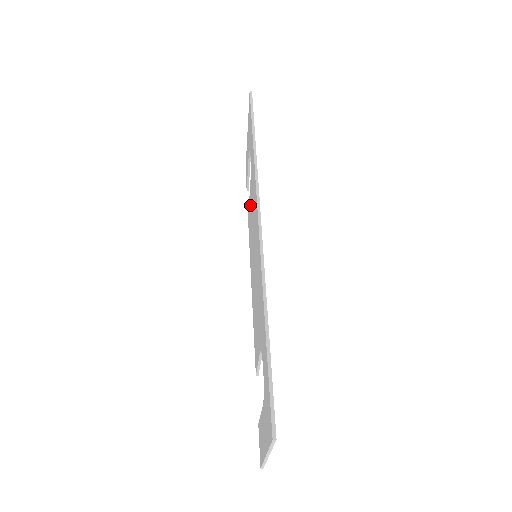
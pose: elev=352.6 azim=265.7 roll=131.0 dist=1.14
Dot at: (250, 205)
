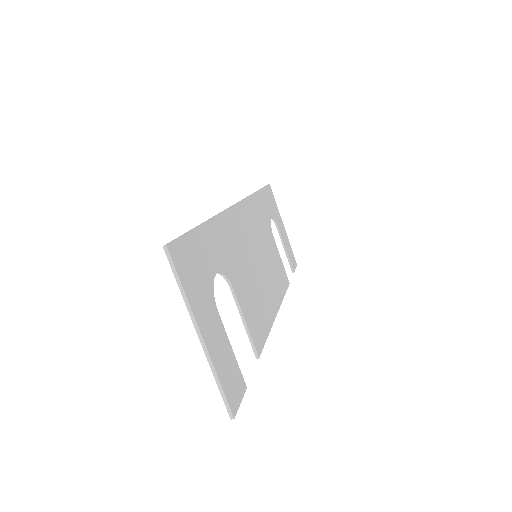
Dot at: occluded
